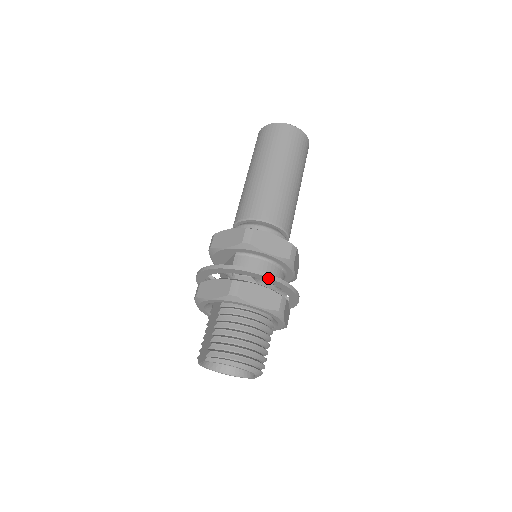
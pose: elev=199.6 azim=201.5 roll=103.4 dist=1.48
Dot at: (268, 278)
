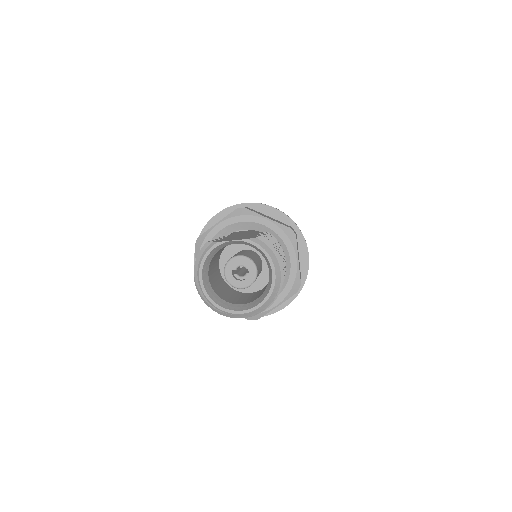
Dot at: (307, 257)
